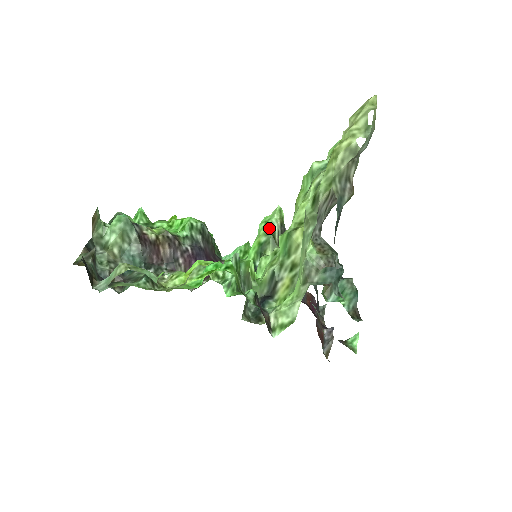
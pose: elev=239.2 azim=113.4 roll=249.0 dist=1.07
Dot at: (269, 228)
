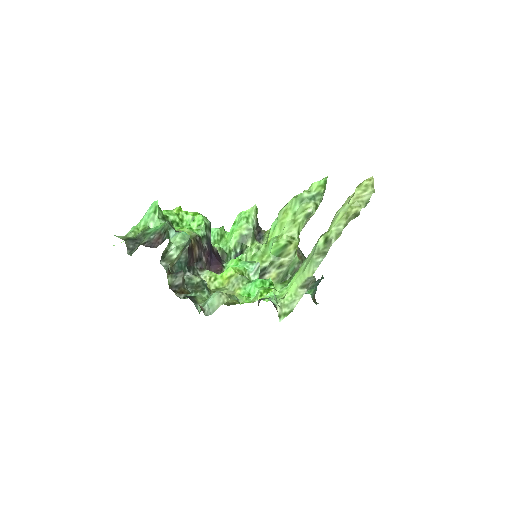
Dot at: (251, 225)
